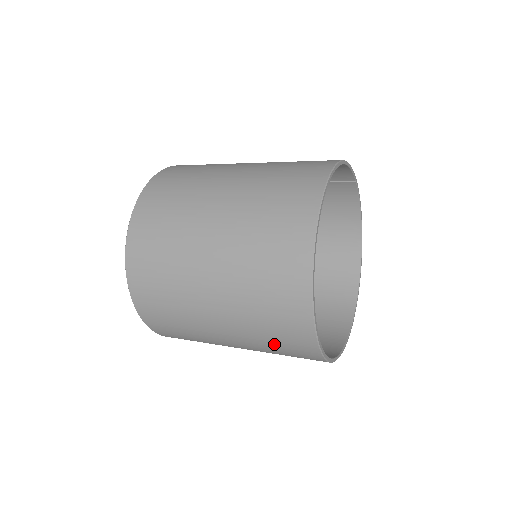
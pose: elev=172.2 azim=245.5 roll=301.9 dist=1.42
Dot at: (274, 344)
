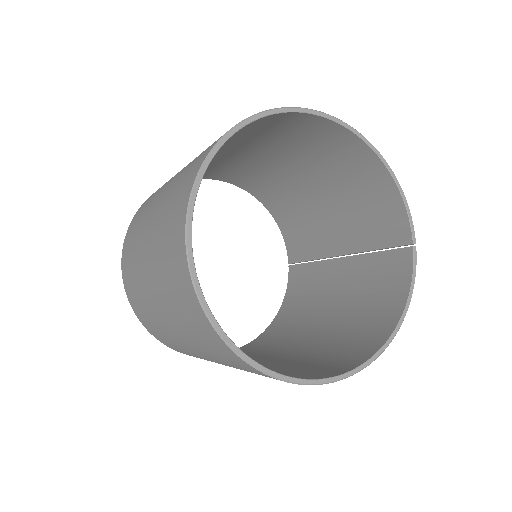
Dot at: (167, 216)
